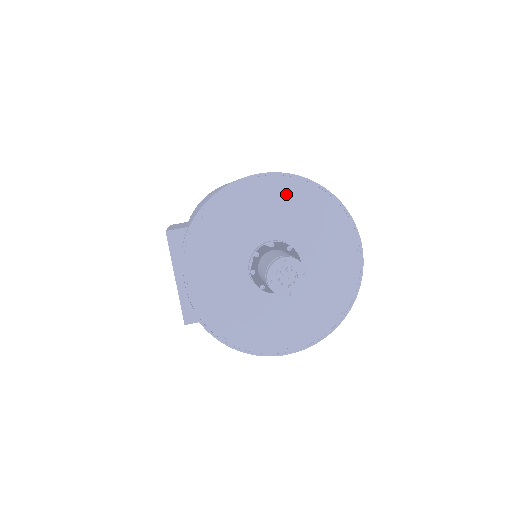
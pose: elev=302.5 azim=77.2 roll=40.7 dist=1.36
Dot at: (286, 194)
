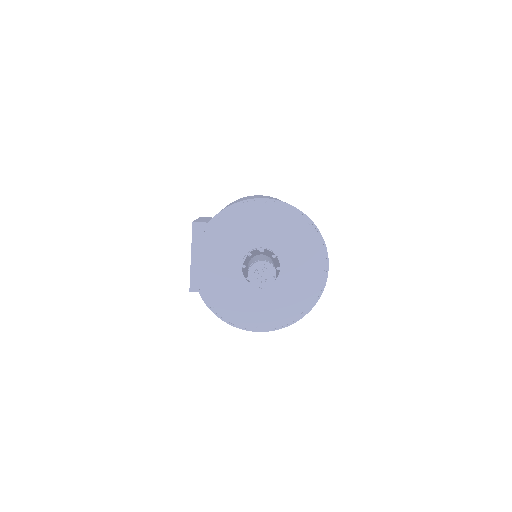
Dot at: (282, 217)
